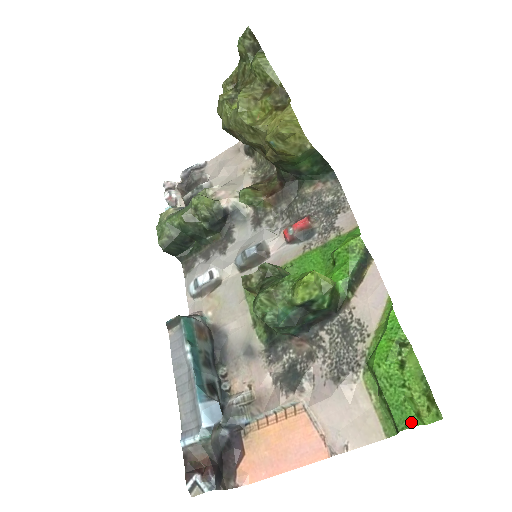
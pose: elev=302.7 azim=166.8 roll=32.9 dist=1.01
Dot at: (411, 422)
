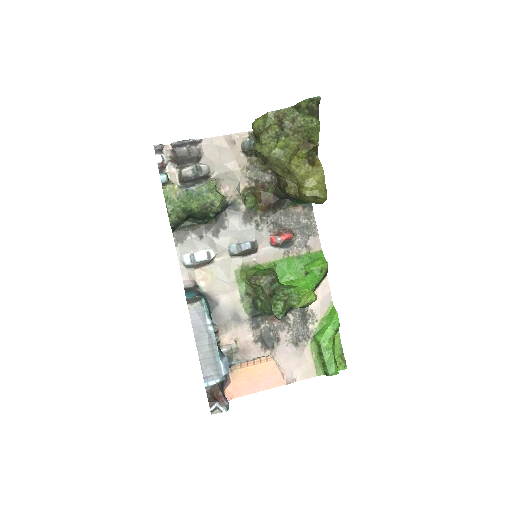
Dot at: (336, 372)
